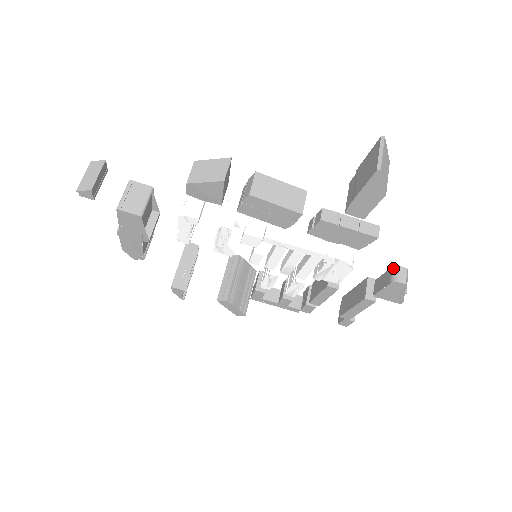
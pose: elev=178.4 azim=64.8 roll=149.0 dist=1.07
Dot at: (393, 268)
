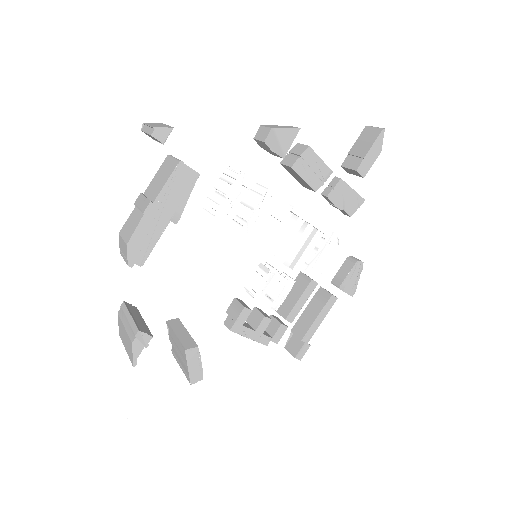
Dot at: (348, 257)
